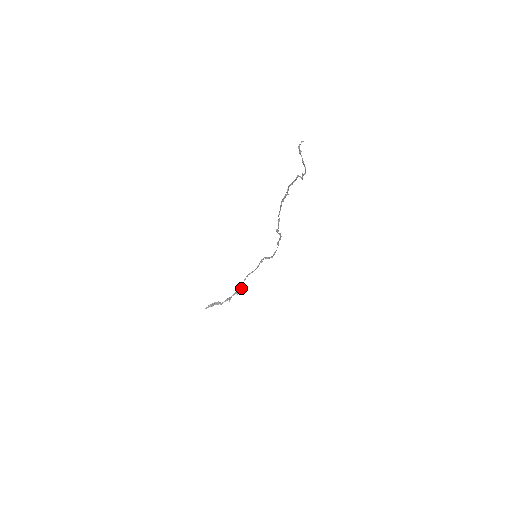
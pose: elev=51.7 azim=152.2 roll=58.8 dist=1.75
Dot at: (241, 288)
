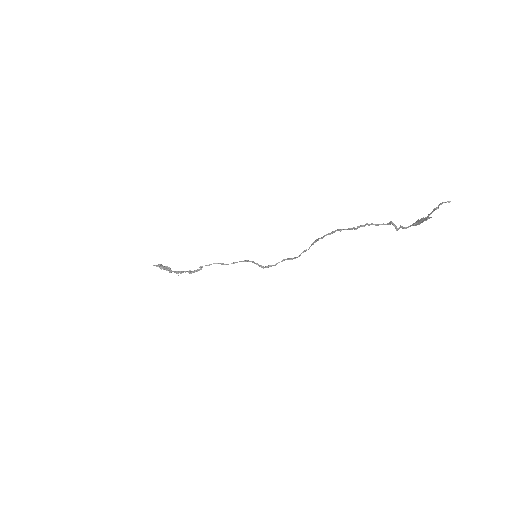
Dot at: (198, 270)
